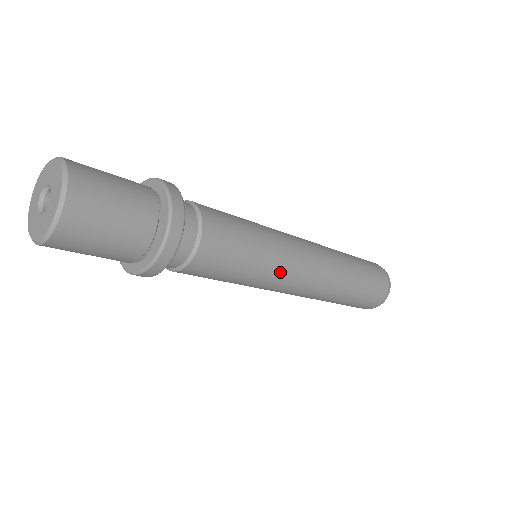
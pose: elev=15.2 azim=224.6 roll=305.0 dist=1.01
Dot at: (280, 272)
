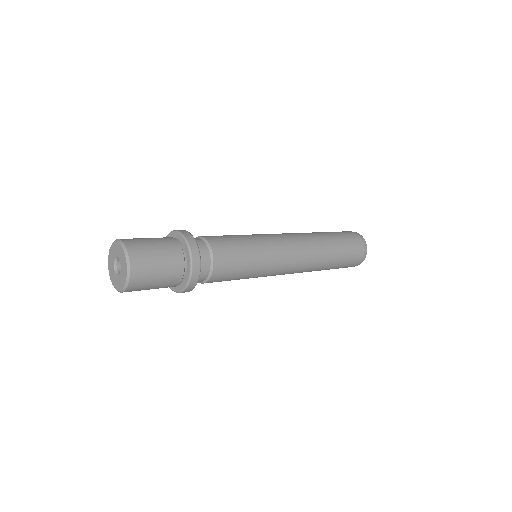
Dot at: (274, 250)
